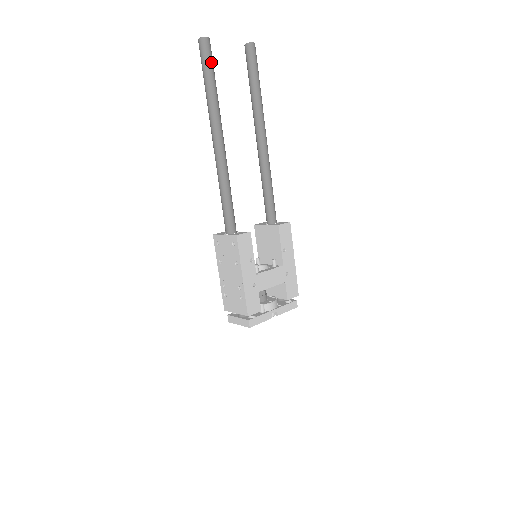
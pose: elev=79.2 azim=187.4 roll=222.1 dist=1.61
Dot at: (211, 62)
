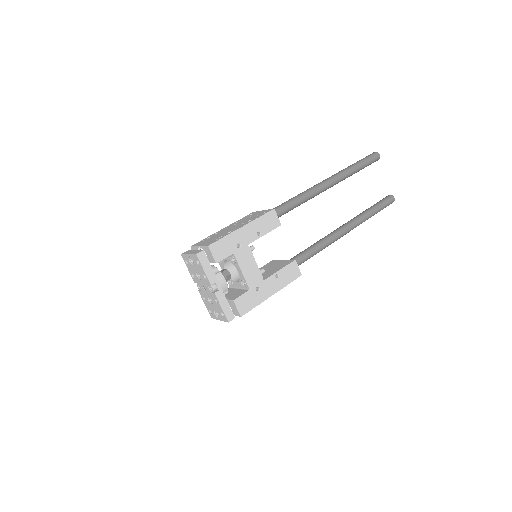
Dot at: (369, 162)
